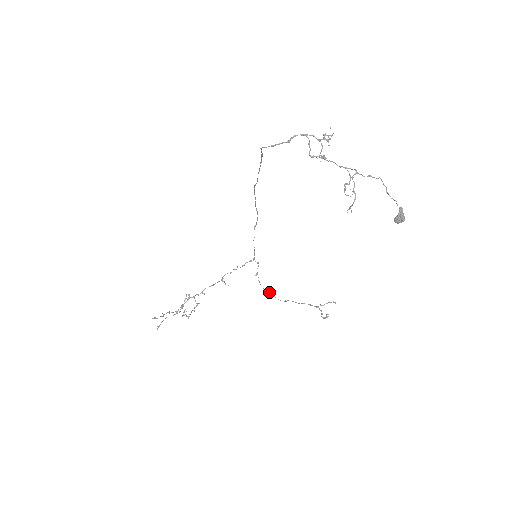
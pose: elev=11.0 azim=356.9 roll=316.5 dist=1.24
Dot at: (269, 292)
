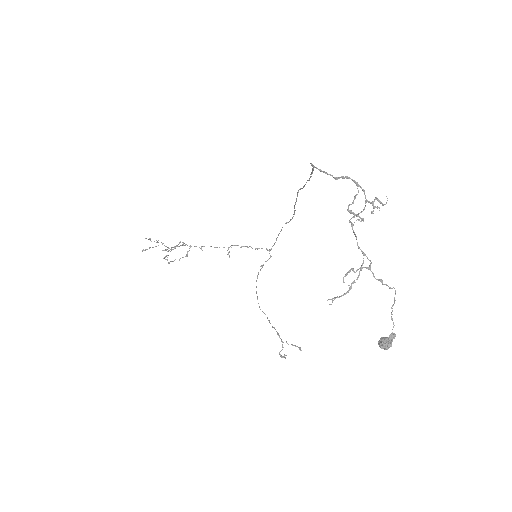
Dot at: occluded
